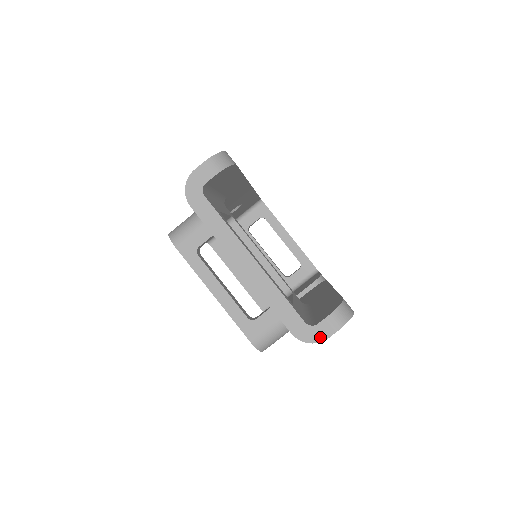
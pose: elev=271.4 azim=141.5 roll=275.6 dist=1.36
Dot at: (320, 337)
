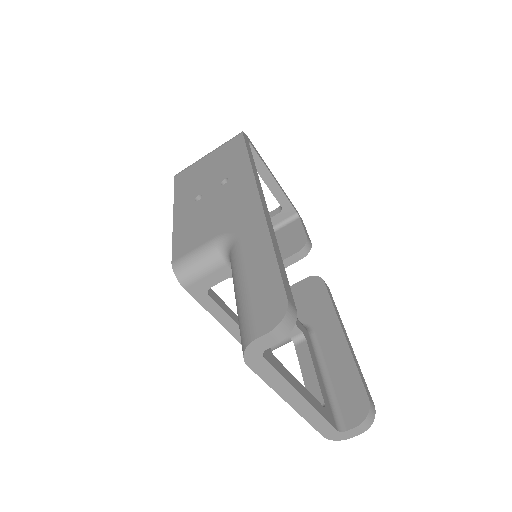
Dot at: (347, 437)
